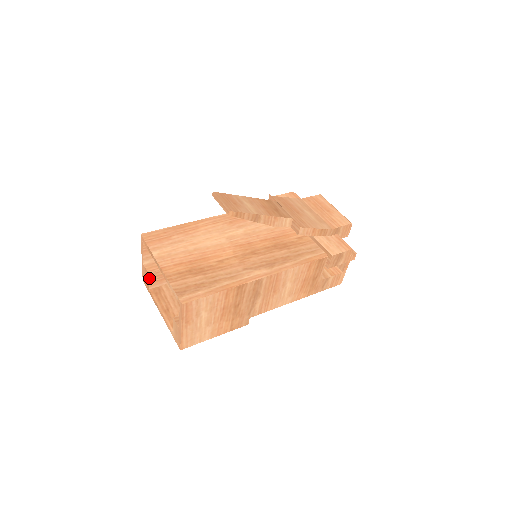
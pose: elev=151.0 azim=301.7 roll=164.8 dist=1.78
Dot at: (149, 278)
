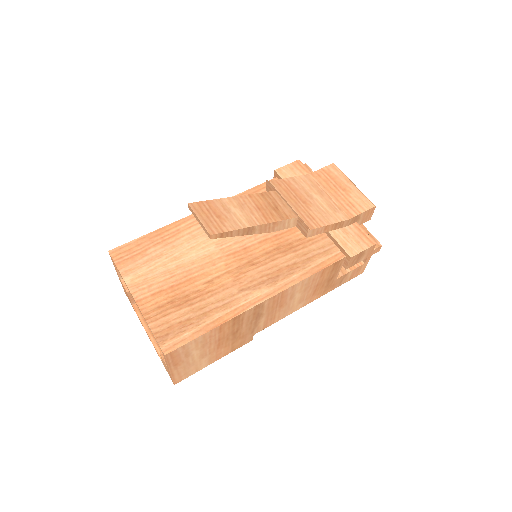
Dot at: (129, 296)
